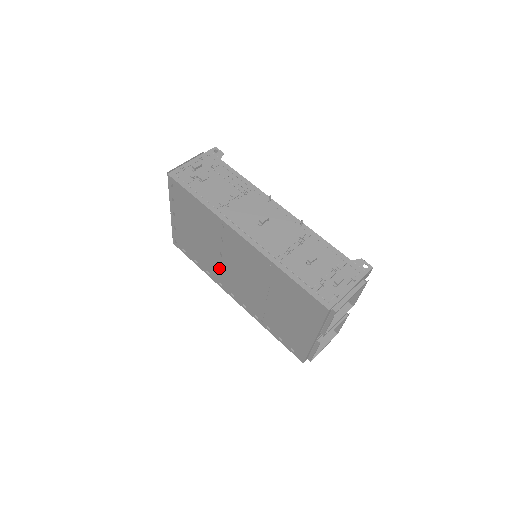
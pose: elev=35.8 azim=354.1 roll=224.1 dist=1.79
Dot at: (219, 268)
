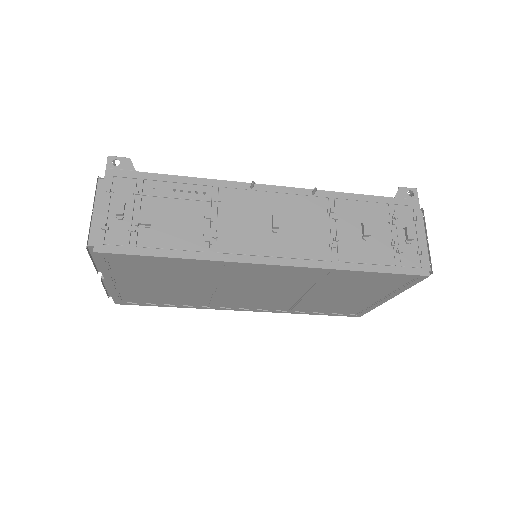
Dot at: (217, 298)
